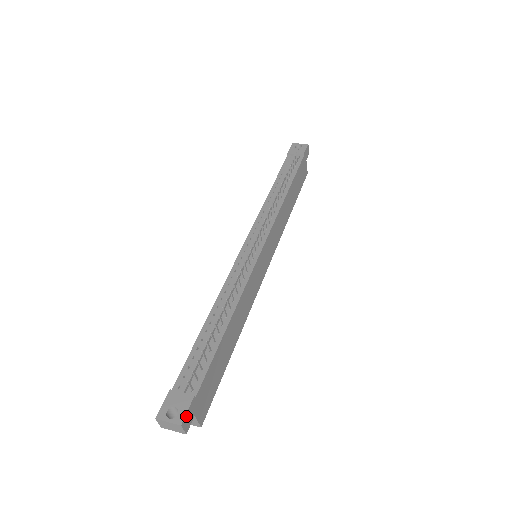
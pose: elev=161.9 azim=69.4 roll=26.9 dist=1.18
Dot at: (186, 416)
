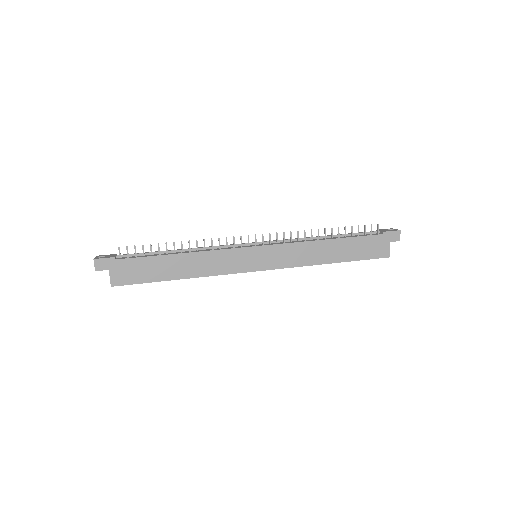
Dot at: (101, 260)
